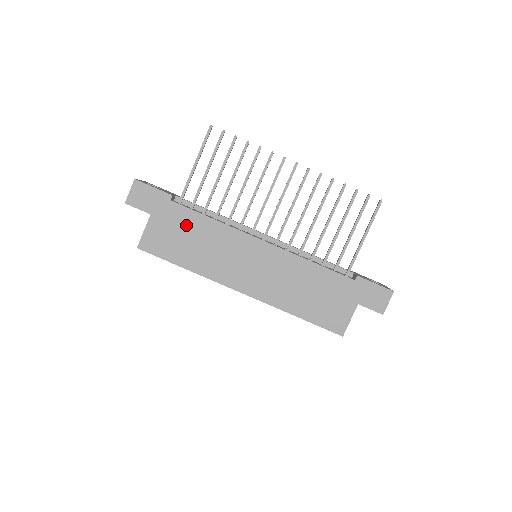
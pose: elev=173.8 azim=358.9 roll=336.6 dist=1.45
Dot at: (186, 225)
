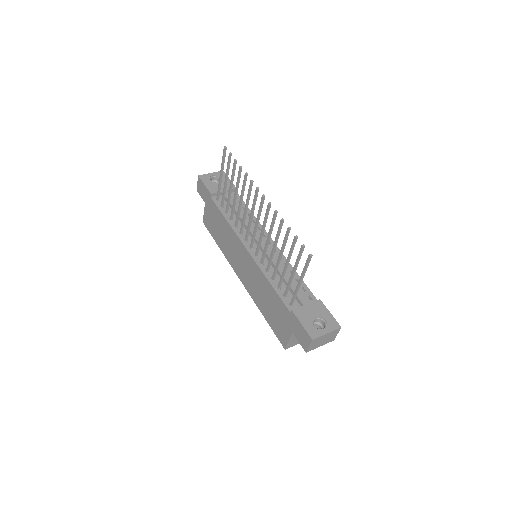
Dot at: (217, 218)
